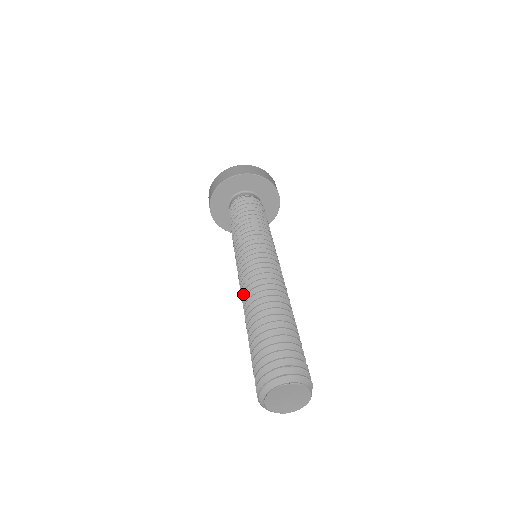
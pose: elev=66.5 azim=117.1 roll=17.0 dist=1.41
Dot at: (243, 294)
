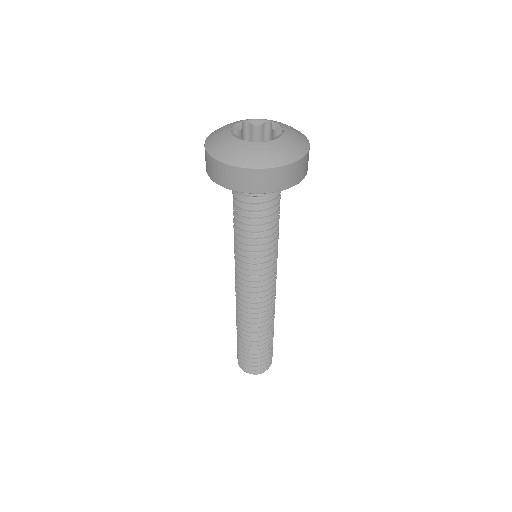
Dot at: (241, 310)
